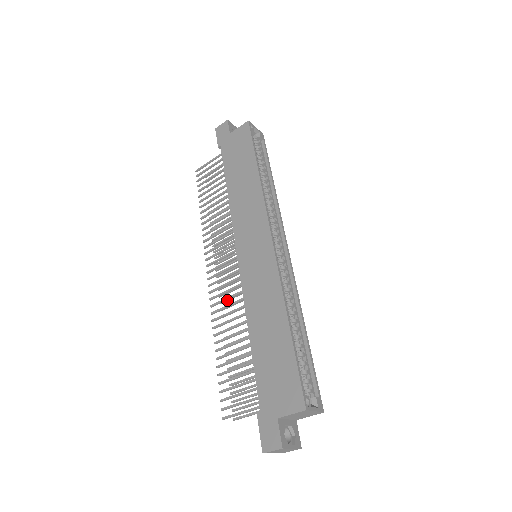
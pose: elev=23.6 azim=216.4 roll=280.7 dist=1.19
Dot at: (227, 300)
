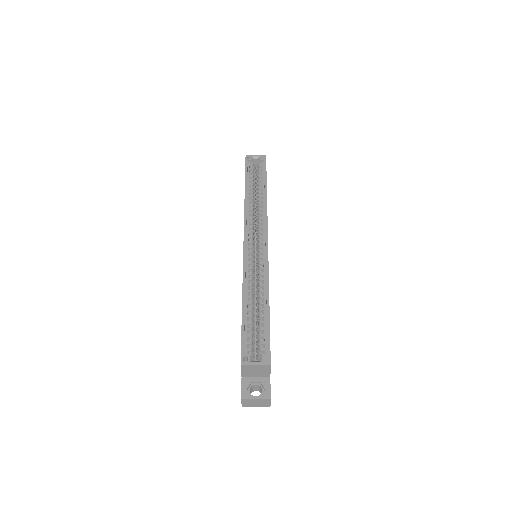
Dot at: occluded
